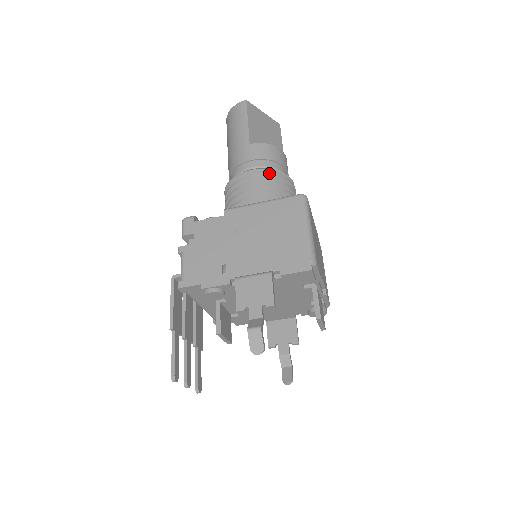
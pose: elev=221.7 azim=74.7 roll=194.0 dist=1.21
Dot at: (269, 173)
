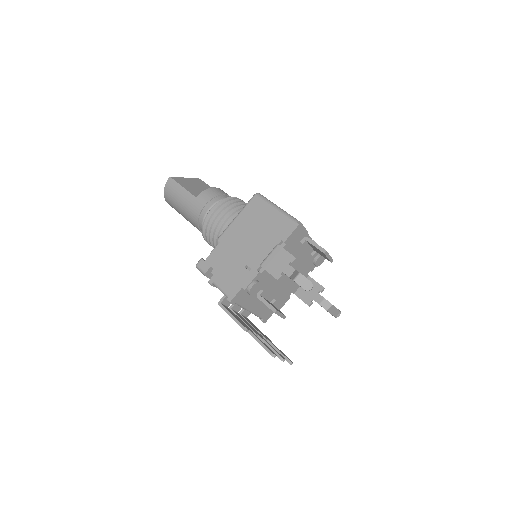
Dot at: (223, 202)
